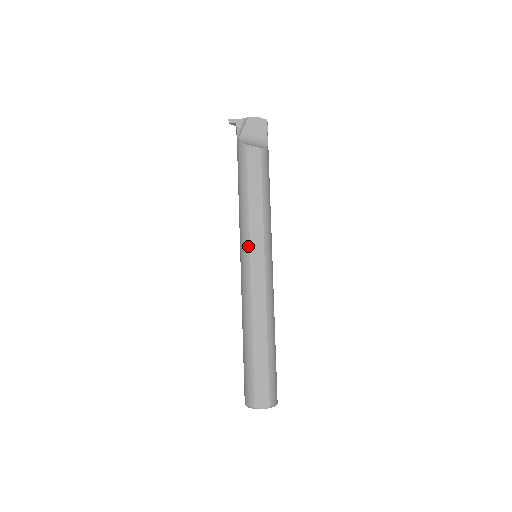
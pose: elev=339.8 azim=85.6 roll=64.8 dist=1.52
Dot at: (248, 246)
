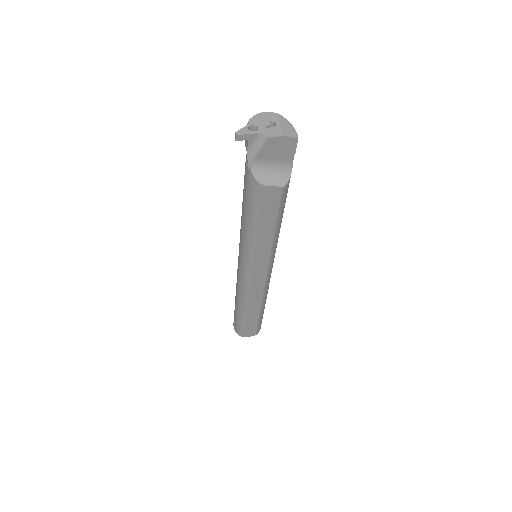
Dot at: (251, 266)
